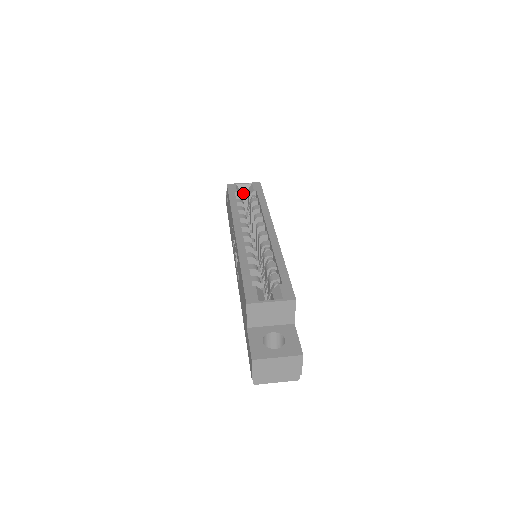
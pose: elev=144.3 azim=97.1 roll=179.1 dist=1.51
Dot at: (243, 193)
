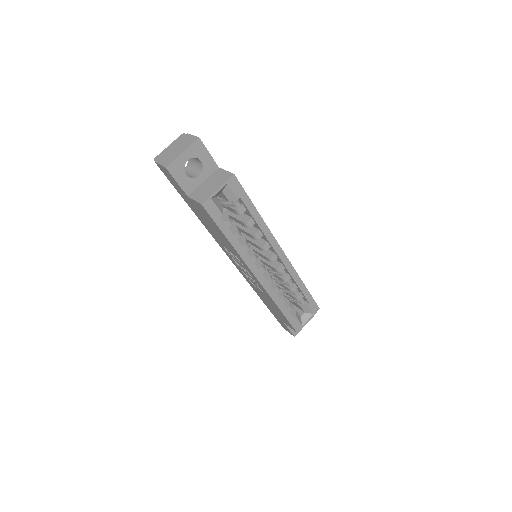
Dot at: occluded
